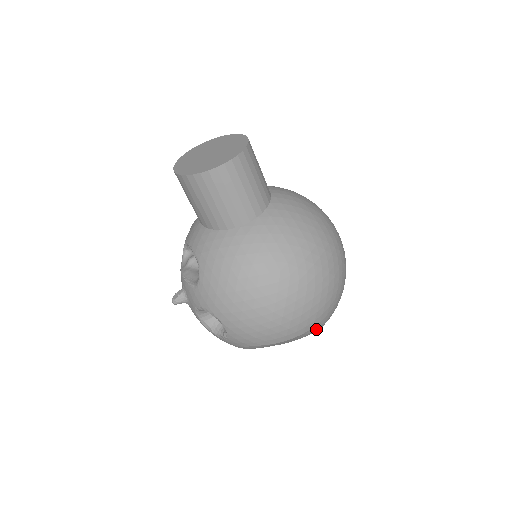
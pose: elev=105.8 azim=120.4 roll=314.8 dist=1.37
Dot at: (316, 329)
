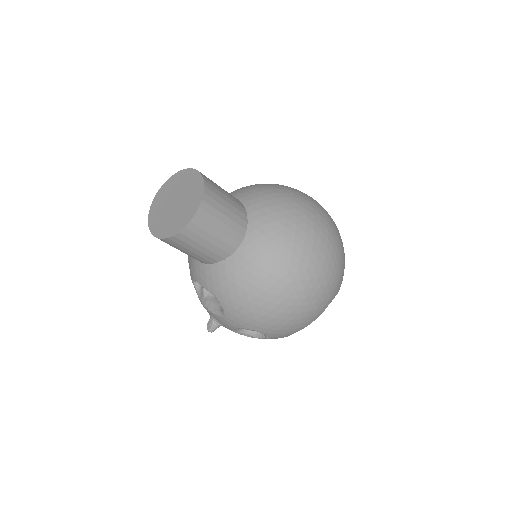
Dot at: (337, 293)
